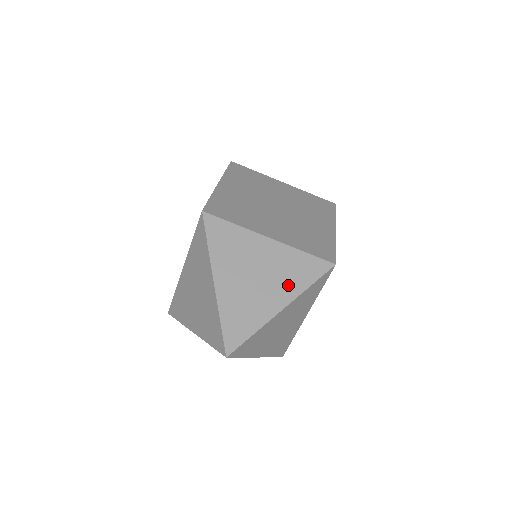
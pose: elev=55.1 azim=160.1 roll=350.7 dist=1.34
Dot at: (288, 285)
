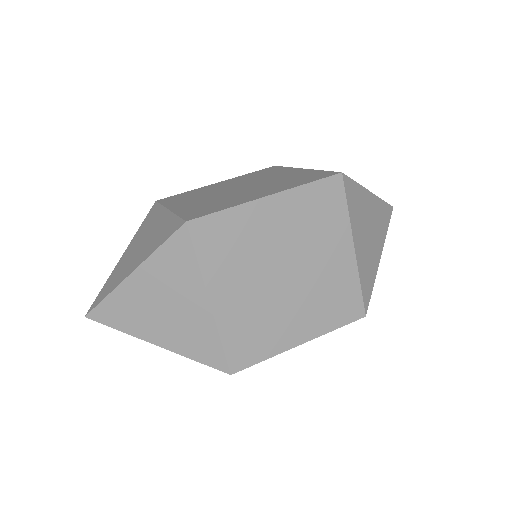
Dot at: (147, 251)
